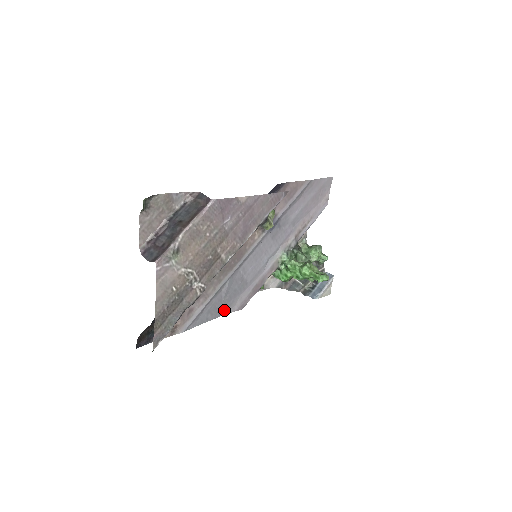
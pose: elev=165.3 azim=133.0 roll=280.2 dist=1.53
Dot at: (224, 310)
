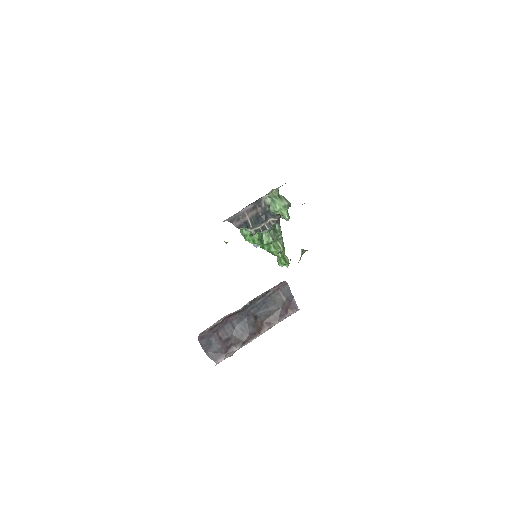
Dot at: occluded
